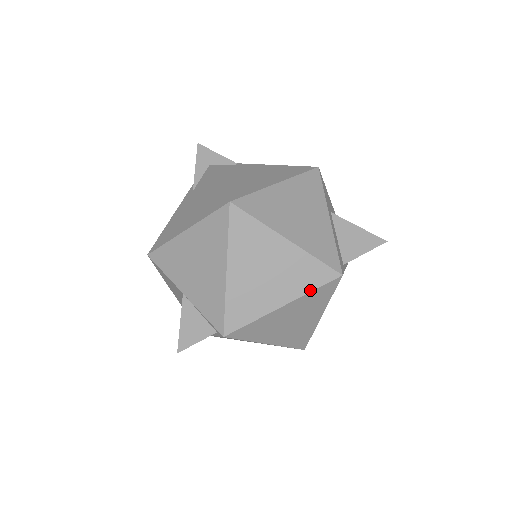
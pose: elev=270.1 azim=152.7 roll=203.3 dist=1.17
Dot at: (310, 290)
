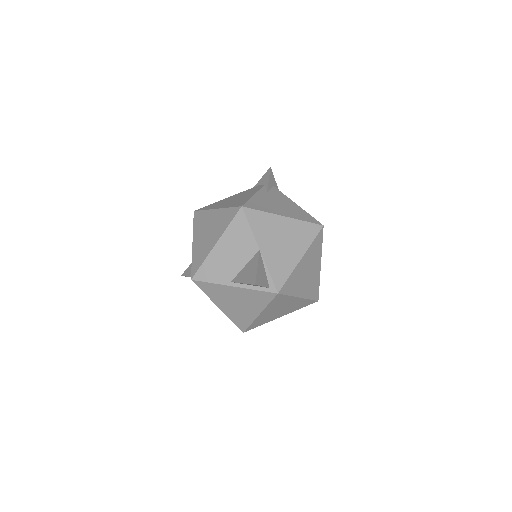
Dot at: (309, 298)
